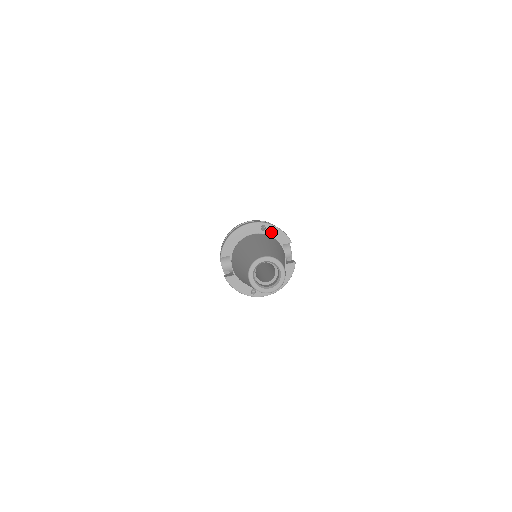
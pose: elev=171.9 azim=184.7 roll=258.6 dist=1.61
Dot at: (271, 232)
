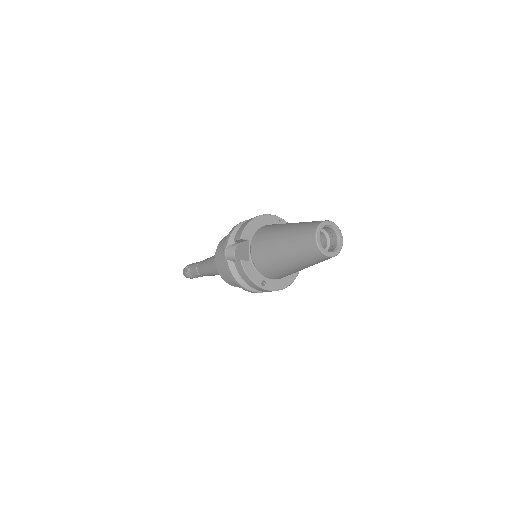
Dot at: occluded
